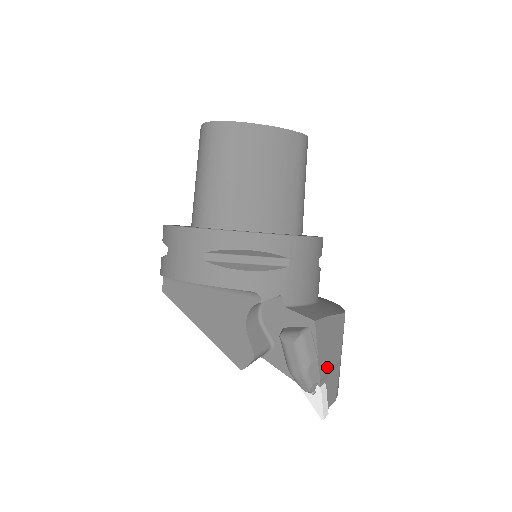
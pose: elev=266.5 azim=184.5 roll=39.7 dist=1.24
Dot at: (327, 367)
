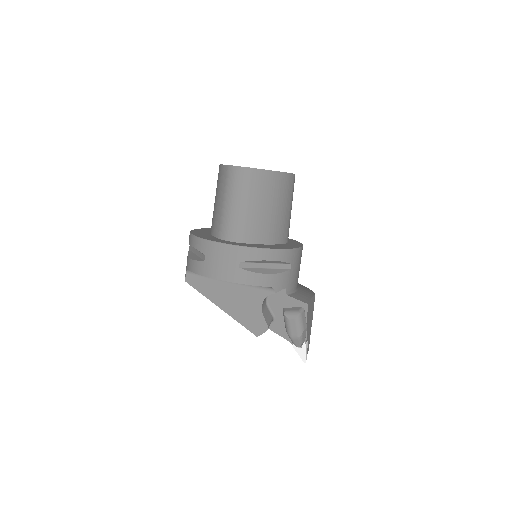
Dot at: (308, 330)
